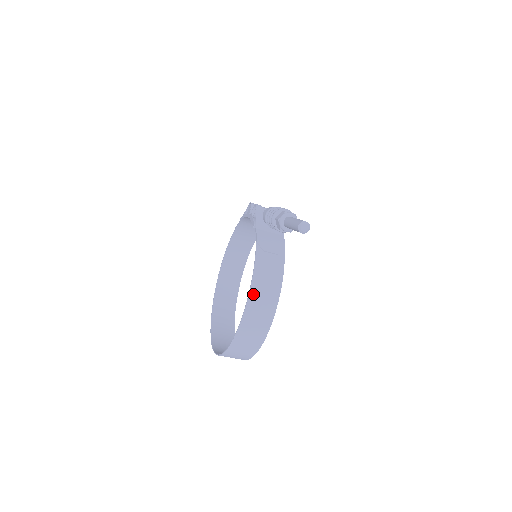
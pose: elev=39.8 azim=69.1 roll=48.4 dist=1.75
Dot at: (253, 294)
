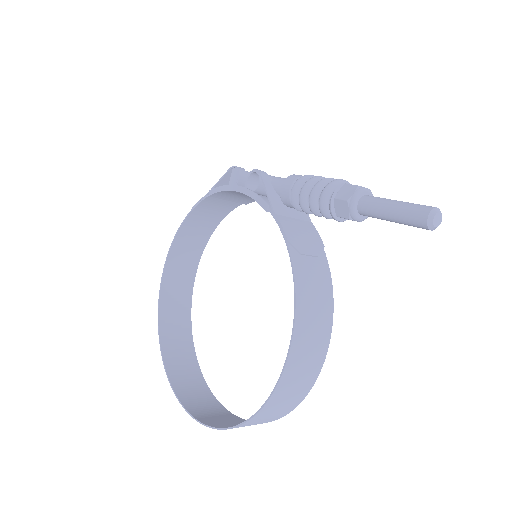
Dot at: (298, 334)
